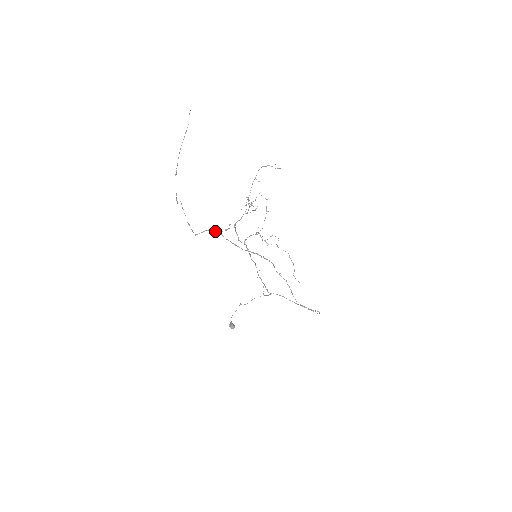
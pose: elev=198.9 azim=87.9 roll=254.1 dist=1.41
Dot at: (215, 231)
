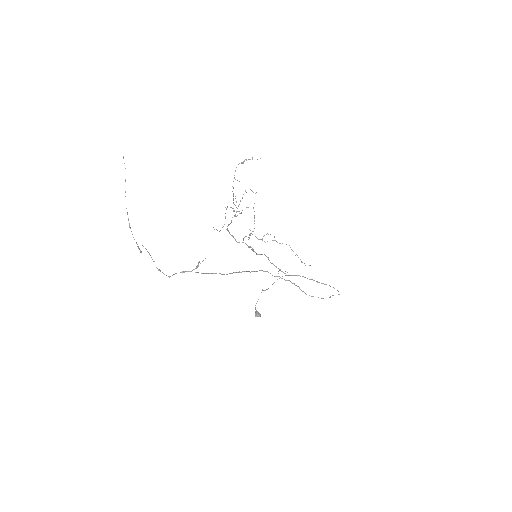
Dot at: (186, 271)
